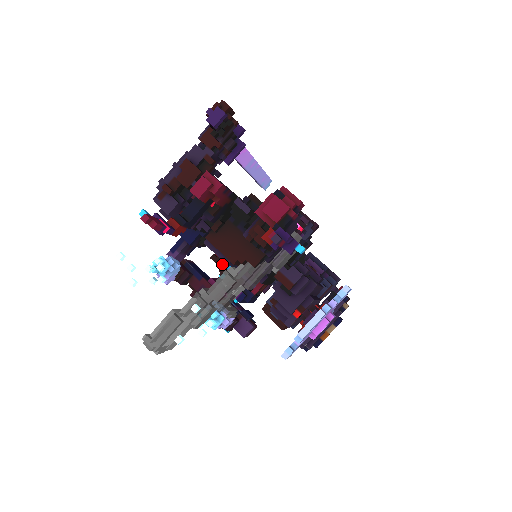
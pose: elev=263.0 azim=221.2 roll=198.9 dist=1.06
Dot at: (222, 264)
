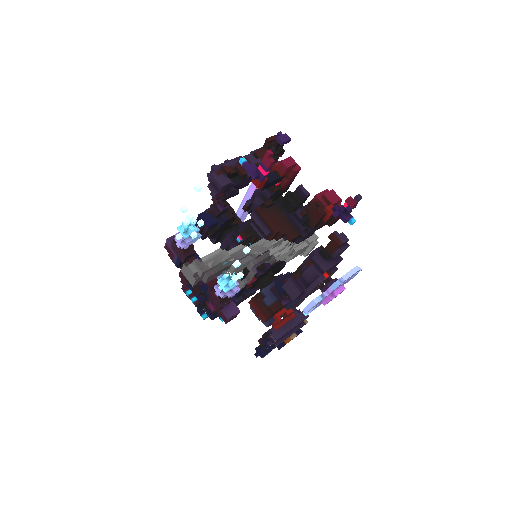
Dot at: occluded
